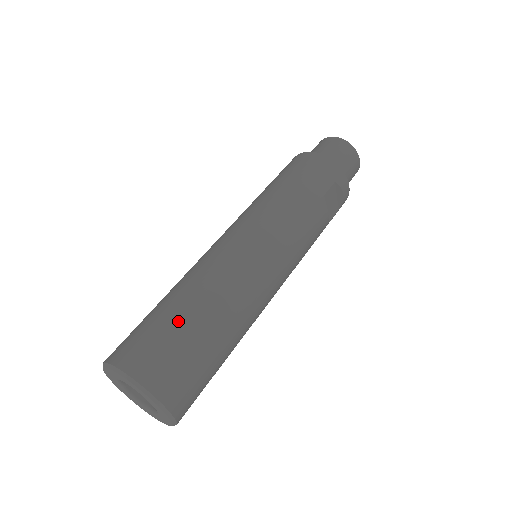
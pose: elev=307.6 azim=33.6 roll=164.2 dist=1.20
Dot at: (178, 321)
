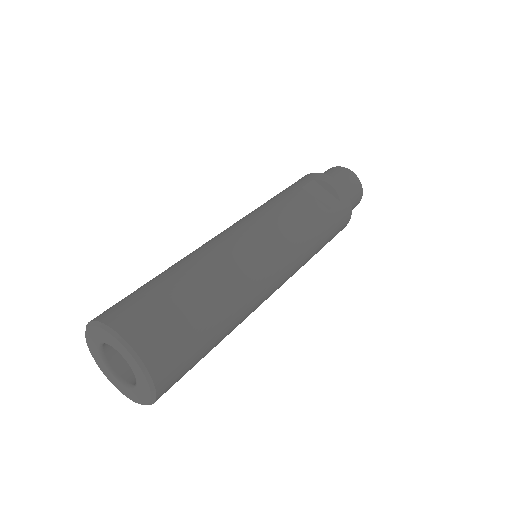
Dot at: occluded
